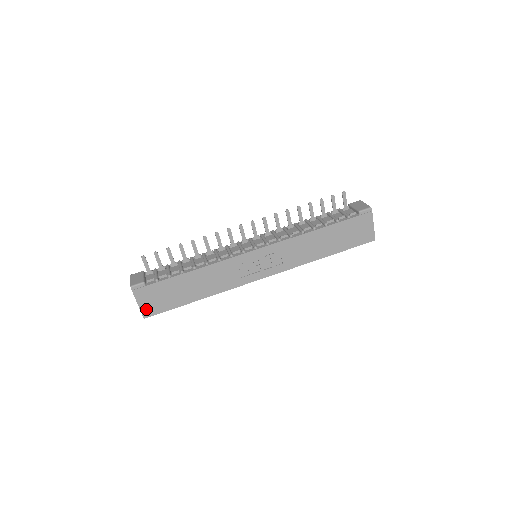
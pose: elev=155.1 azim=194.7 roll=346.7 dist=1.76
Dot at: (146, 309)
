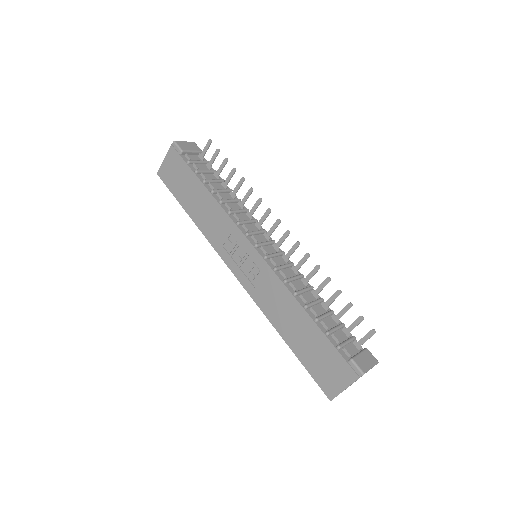
Dot at: (164, 169)
